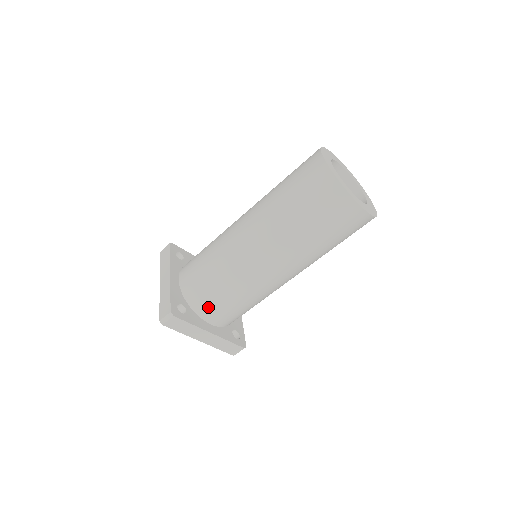
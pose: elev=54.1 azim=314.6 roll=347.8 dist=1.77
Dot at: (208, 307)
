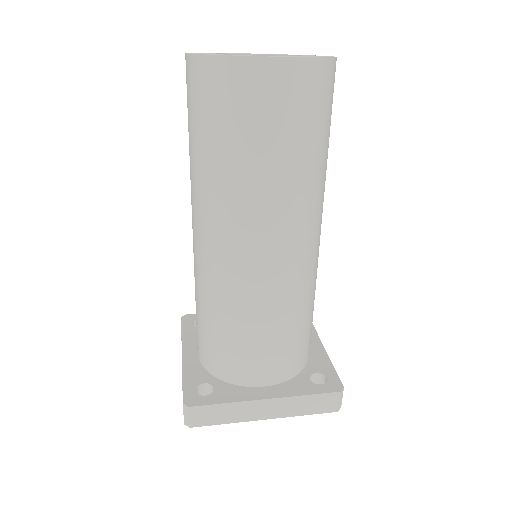
Dot at: (236, 365)
